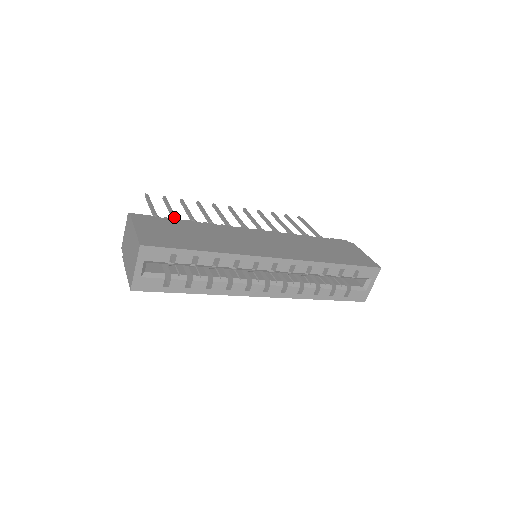
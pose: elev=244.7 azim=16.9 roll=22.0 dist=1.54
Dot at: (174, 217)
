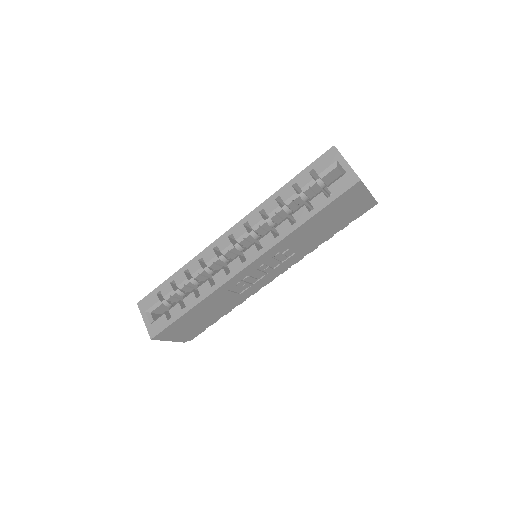
Dot at: occluded
